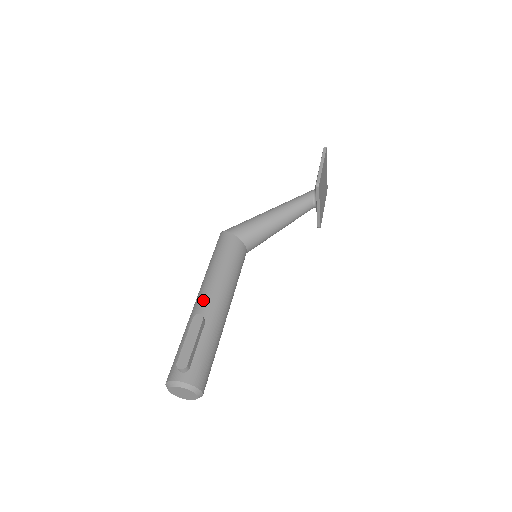
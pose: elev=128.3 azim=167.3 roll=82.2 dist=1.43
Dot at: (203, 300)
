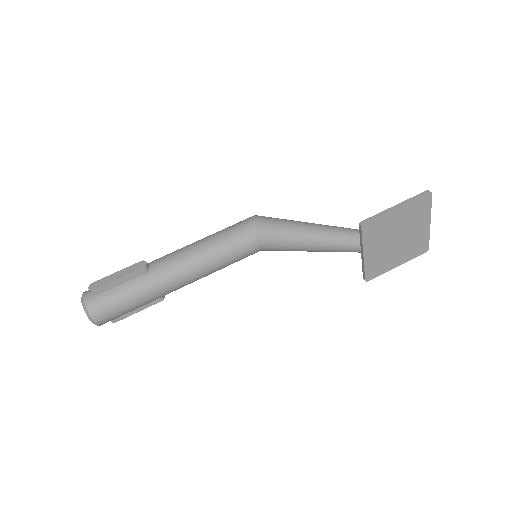
Dot at: (168, 256)
